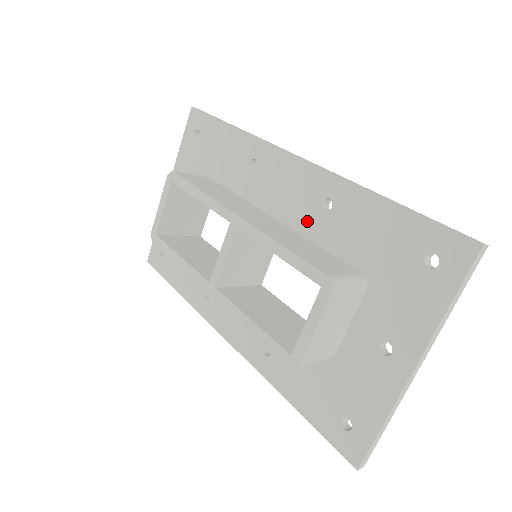
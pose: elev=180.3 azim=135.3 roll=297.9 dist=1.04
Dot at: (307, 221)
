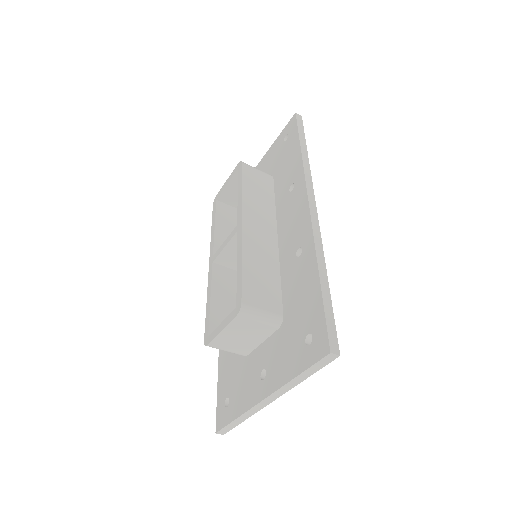
Dot at: (286, 255)
